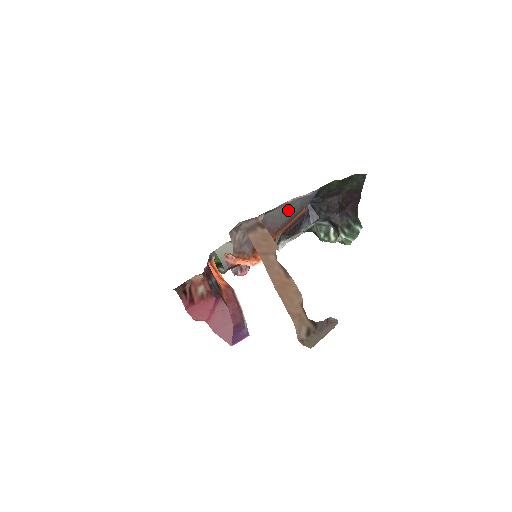
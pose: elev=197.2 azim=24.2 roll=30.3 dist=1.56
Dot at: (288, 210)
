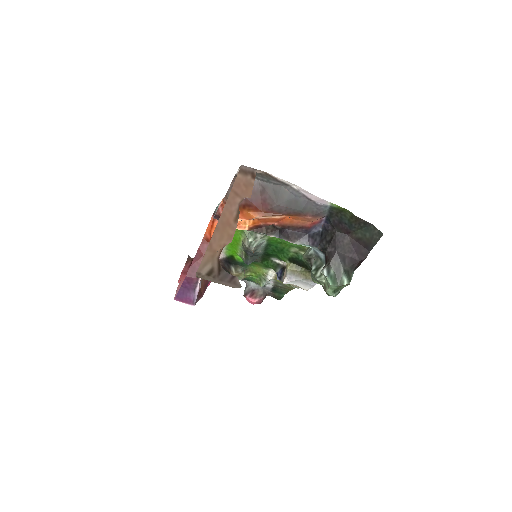
Dot at: (290, 198)
